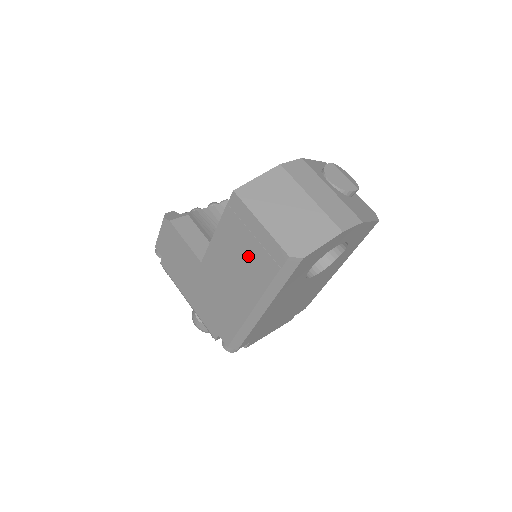
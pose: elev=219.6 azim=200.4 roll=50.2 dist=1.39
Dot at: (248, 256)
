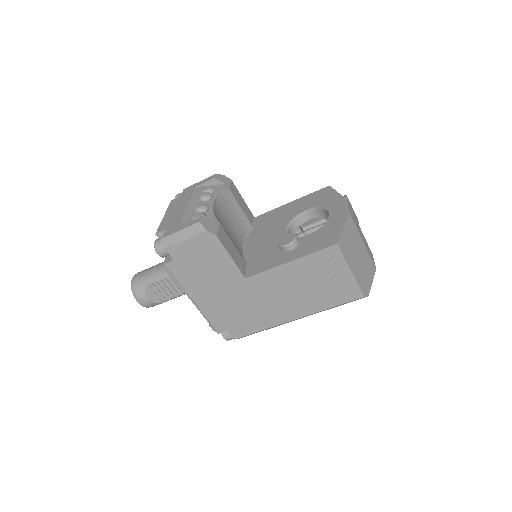
Dot at: (319, 288)
